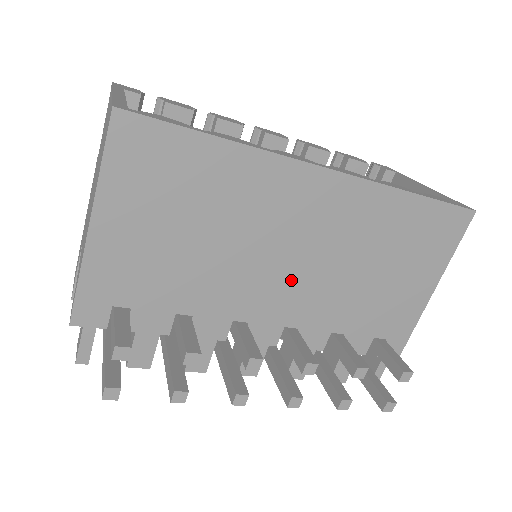
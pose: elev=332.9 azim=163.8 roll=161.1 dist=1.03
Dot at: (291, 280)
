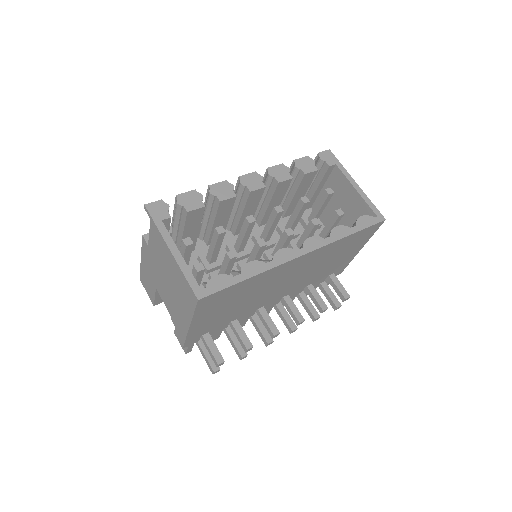
Dot at: (285, 287)
